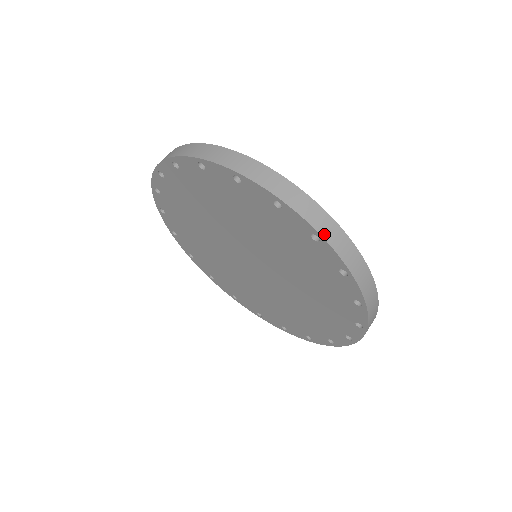
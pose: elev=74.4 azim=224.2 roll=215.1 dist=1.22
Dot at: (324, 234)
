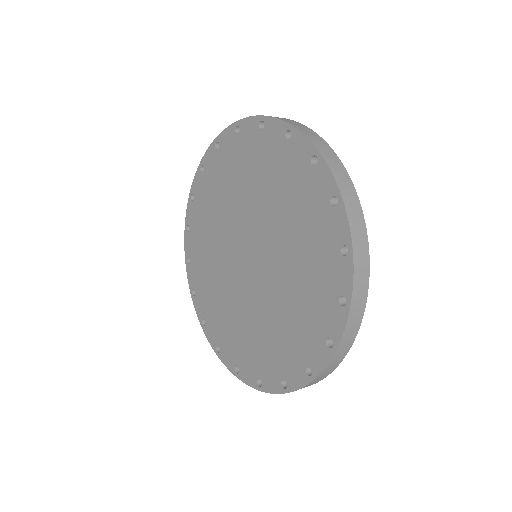
Dot at: (323, 154)
